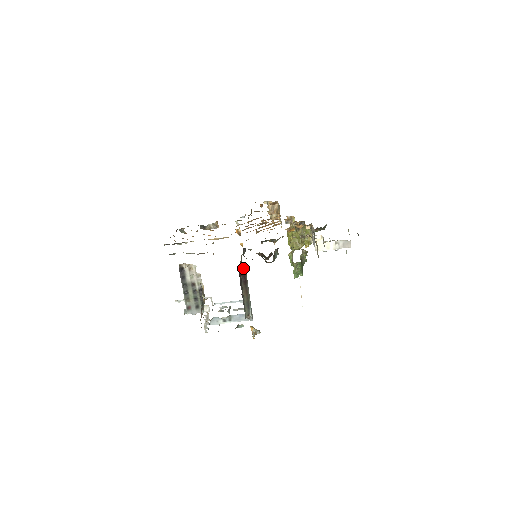
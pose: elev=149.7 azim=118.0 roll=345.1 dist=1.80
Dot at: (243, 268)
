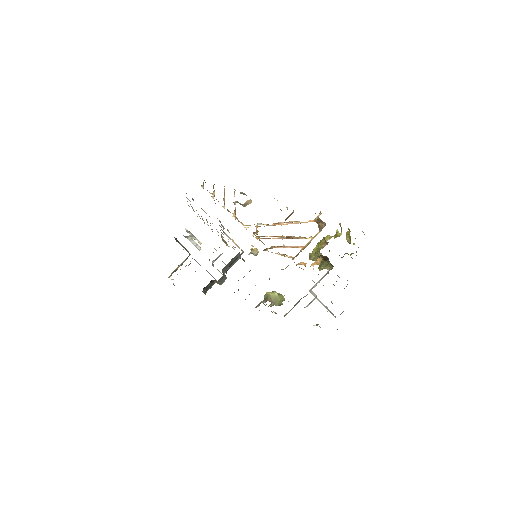
Dot at: occluded
